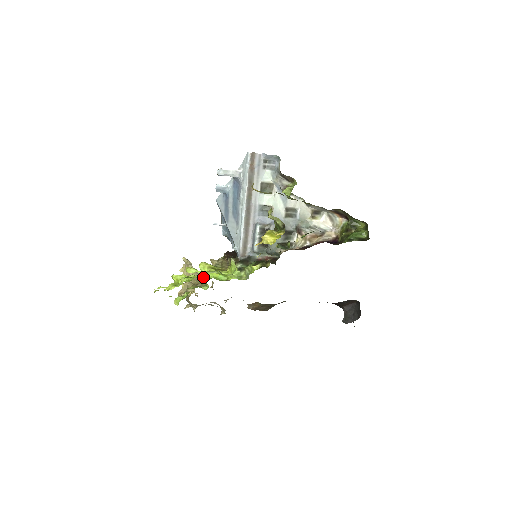
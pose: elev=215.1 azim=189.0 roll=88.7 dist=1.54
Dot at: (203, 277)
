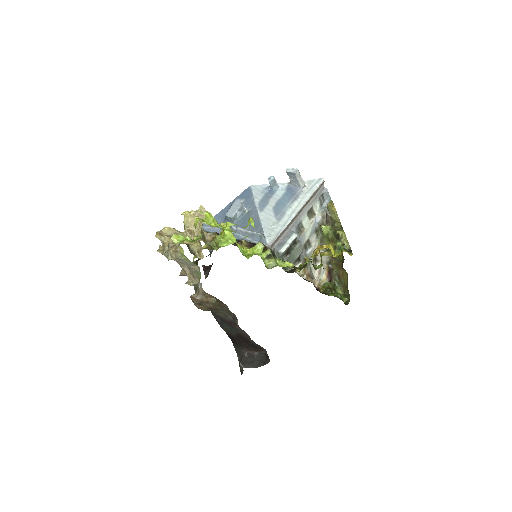
Dot at: (208, 237)
